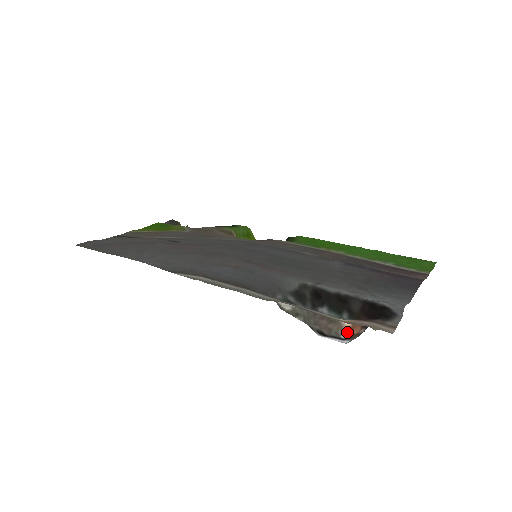
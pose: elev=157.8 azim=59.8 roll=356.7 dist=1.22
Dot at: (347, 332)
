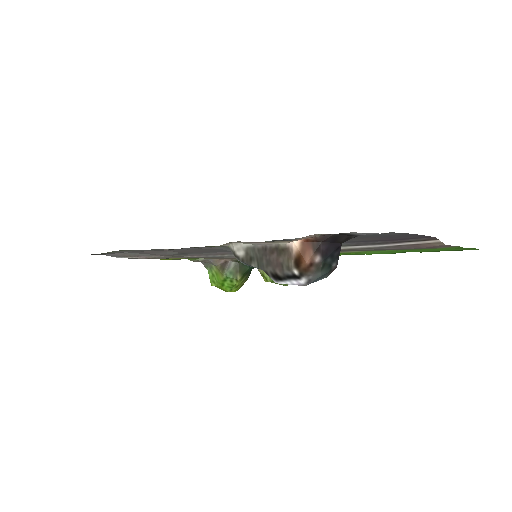
Dot at: (298, 261)
